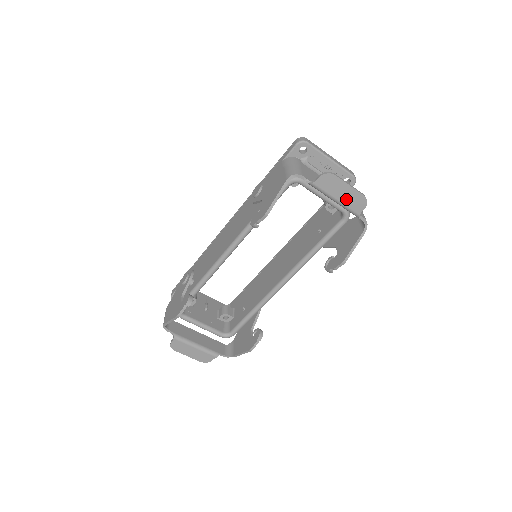
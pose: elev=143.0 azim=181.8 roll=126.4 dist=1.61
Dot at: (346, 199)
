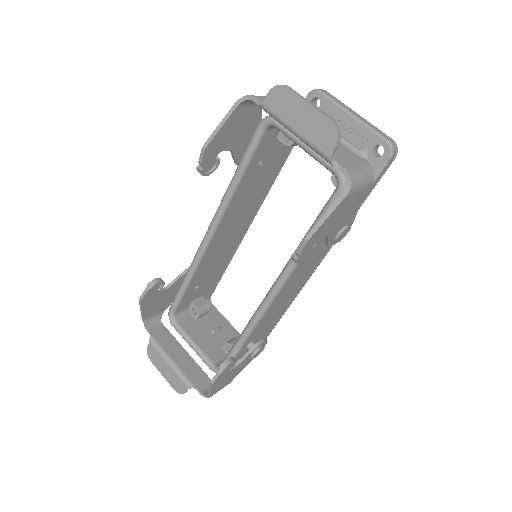
Dot at: (307, 128)
